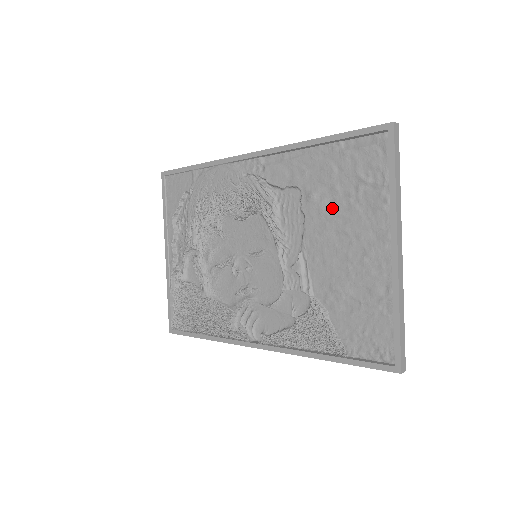
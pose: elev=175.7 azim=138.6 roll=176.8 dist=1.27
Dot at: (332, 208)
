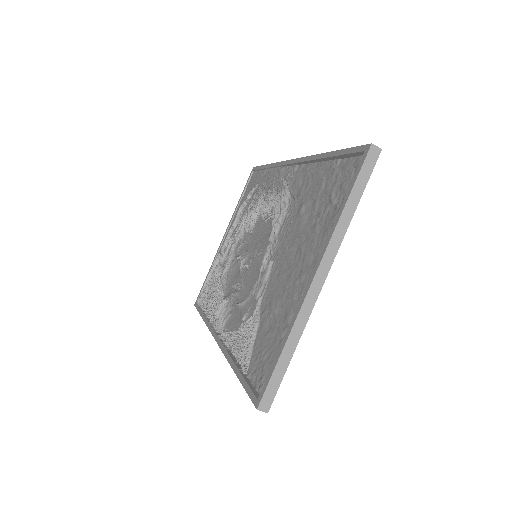
Dot at: (306, 224)
